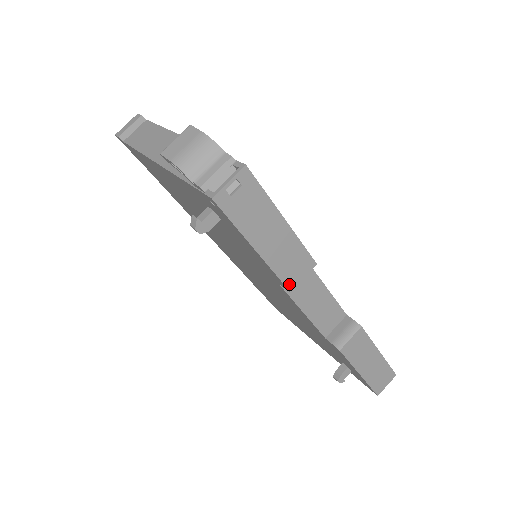
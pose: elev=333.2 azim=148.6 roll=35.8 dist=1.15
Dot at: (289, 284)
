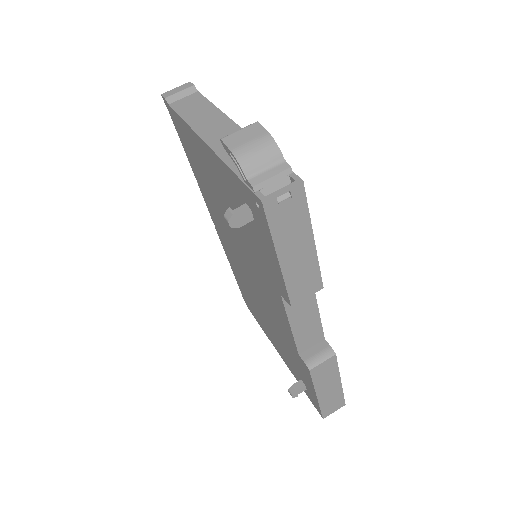
Dot at: (293, 299)
